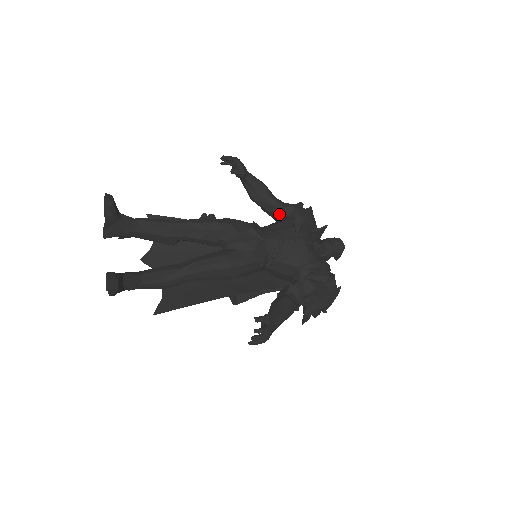
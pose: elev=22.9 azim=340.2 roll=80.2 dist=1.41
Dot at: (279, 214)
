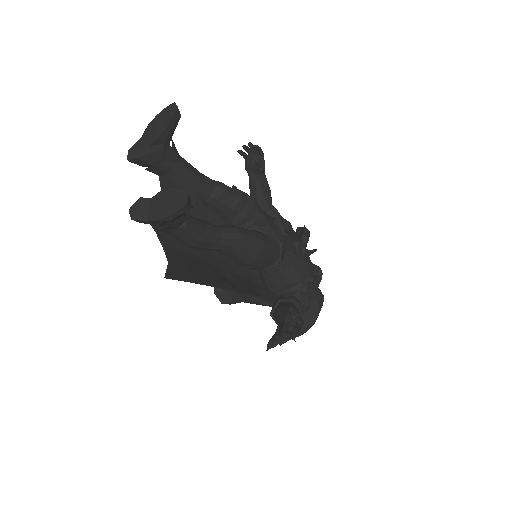
Dot at: occluded
